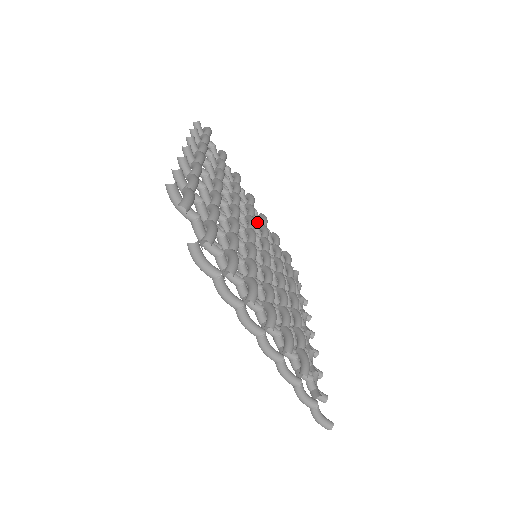
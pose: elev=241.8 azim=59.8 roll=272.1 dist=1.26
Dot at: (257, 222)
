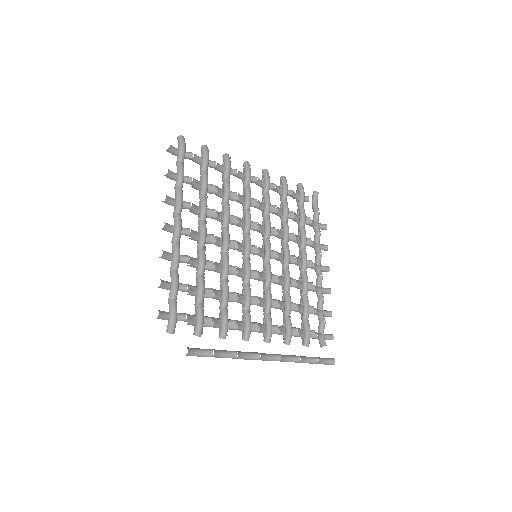
Dot at: (256, 202)
